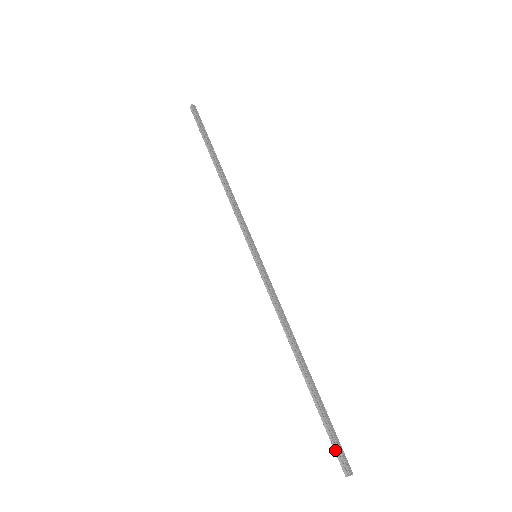
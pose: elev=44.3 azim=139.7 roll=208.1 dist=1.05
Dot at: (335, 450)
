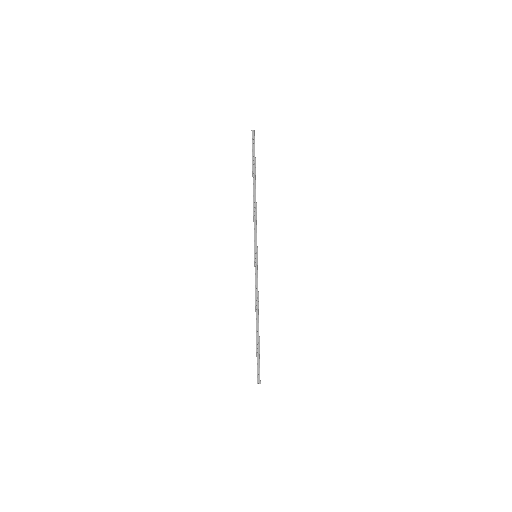
Dot at: (257, 370)
